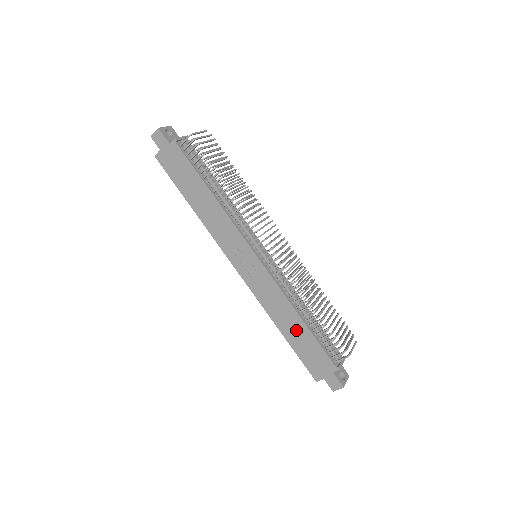
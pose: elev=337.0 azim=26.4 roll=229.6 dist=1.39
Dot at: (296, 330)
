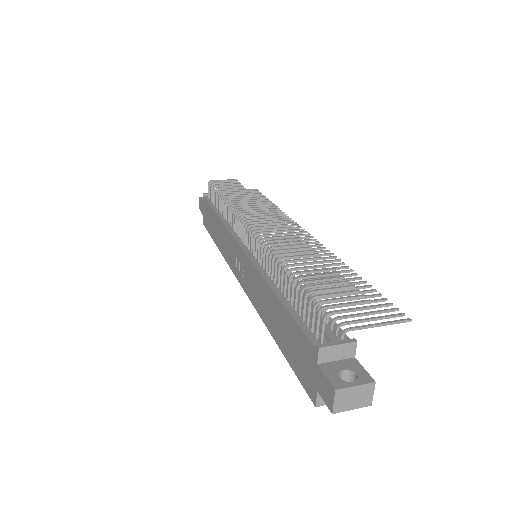
Dot at: (277, 318)
